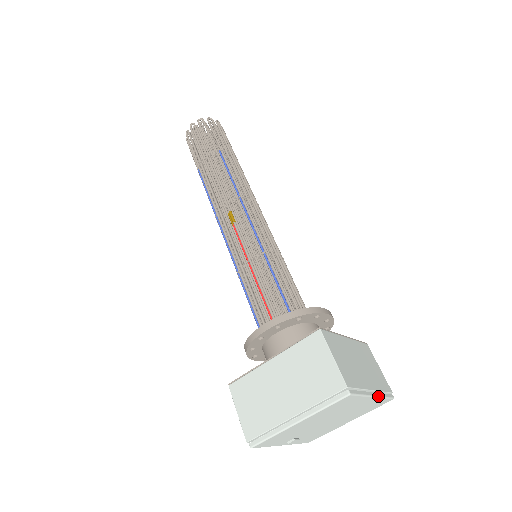
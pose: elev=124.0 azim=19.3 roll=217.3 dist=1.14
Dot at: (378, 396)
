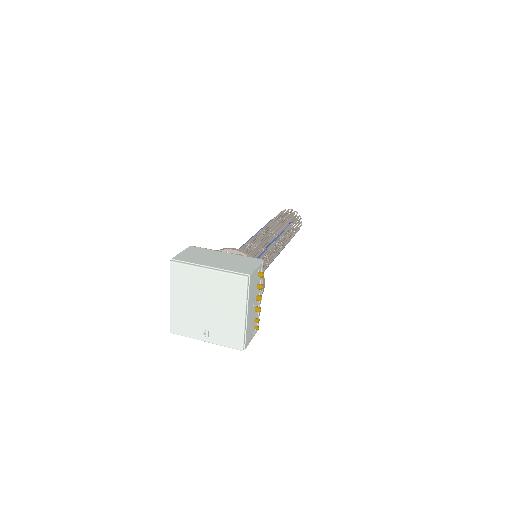
Dot at: (215, 270)
